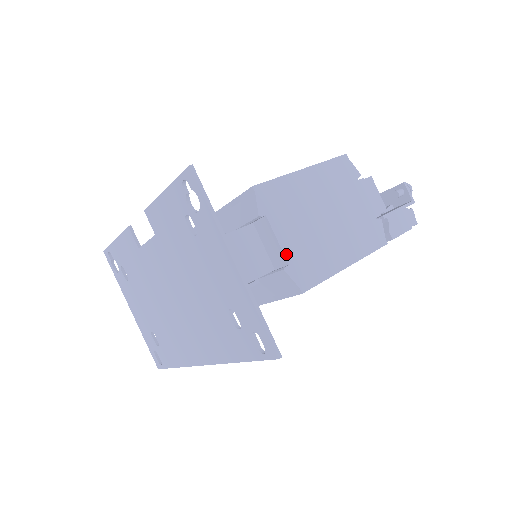
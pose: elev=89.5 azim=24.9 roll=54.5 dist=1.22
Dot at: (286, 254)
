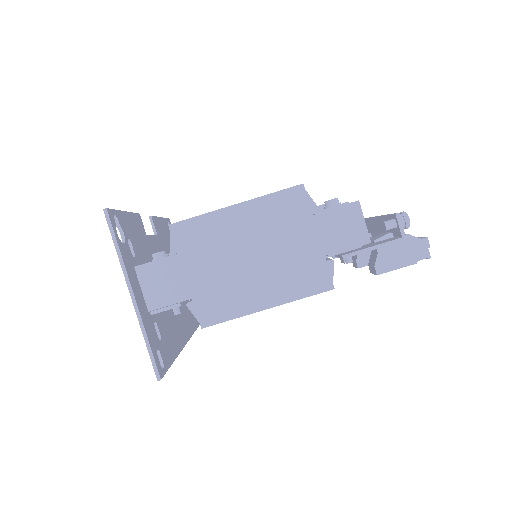
Dot at: (192, 291)
